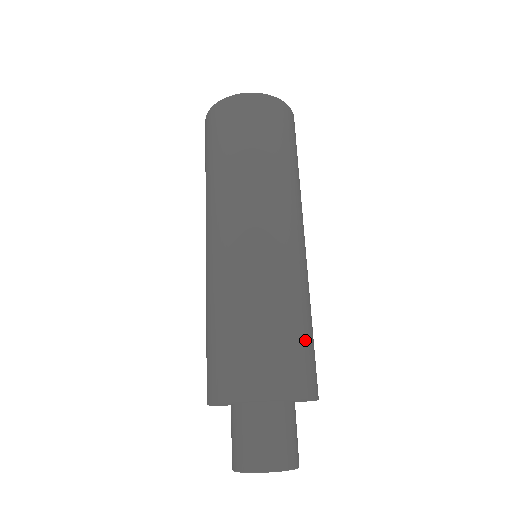
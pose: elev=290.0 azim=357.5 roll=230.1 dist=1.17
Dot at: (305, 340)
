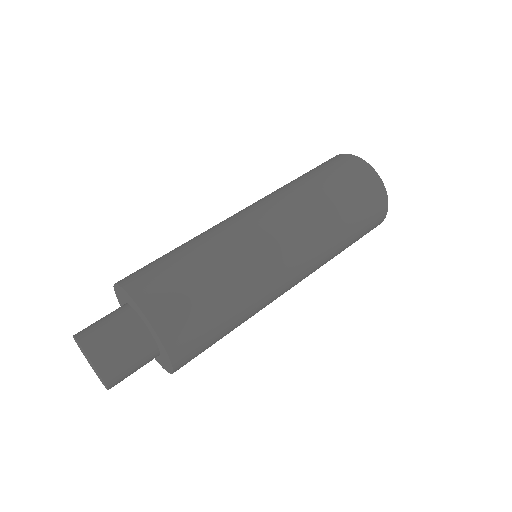
Dot at: (216, 332)
